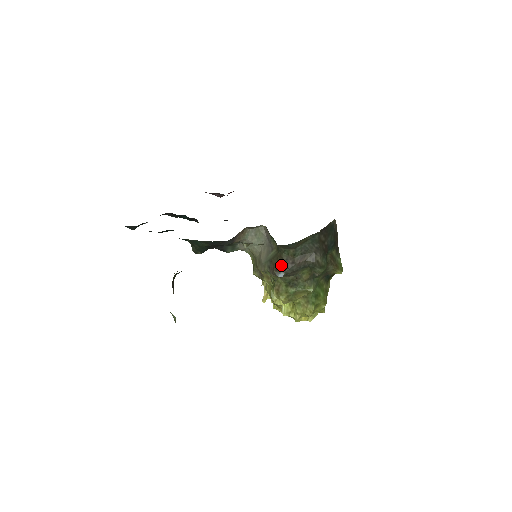
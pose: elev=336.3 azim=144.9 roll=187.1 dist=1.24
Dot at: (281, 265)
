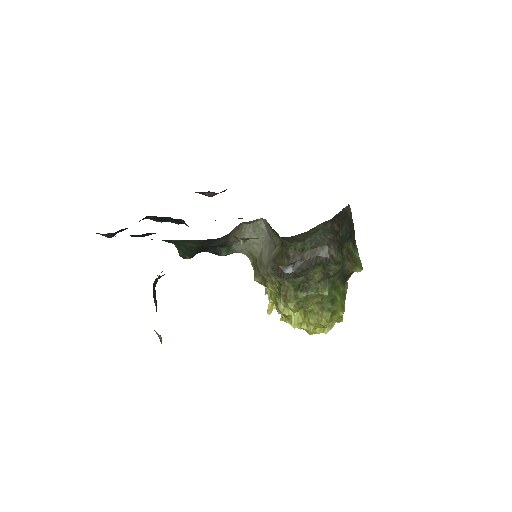
Dot at: occluded
